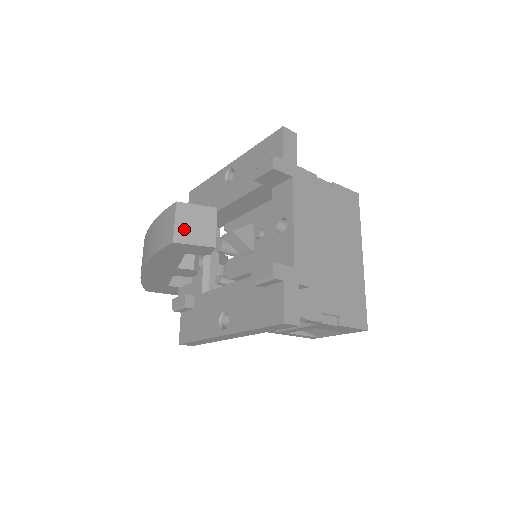
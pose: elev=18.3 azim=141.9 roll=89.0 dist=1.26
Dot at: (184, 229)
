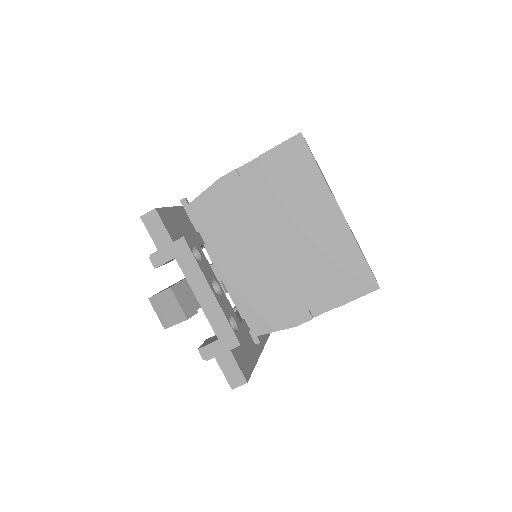
Dot at: (164, 316)
